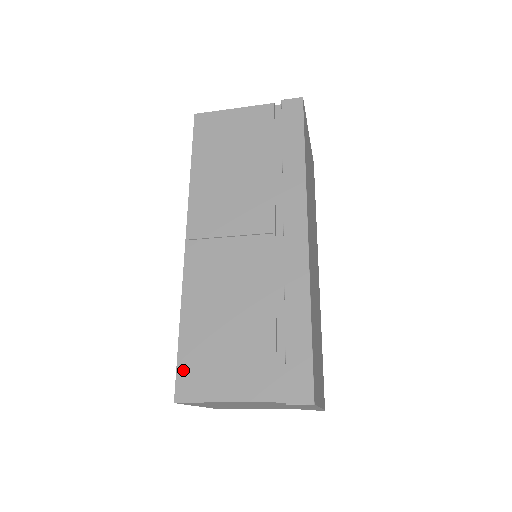
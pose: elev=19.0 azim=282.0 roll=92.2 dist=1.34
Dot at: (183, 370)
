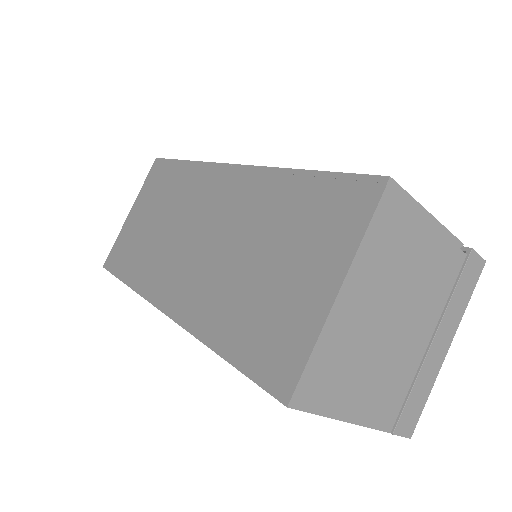
Dot at: occluded
